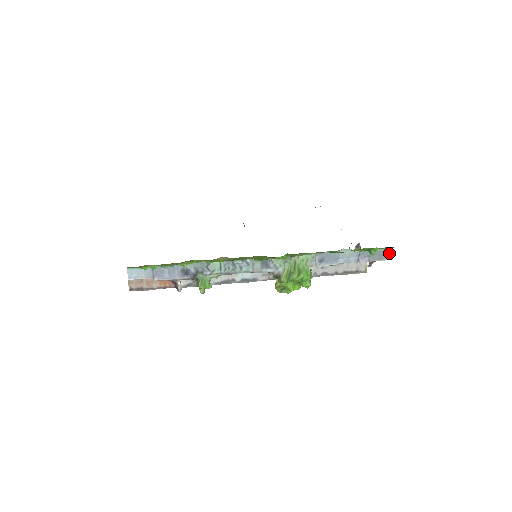
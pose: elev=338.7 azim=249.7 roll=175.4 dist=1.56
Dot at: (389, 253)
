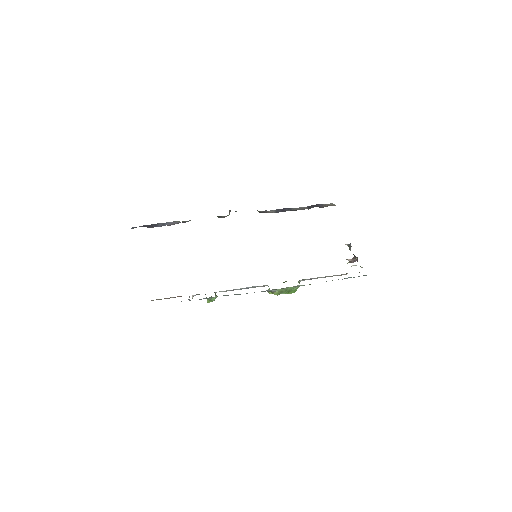
Dot at: occluded
